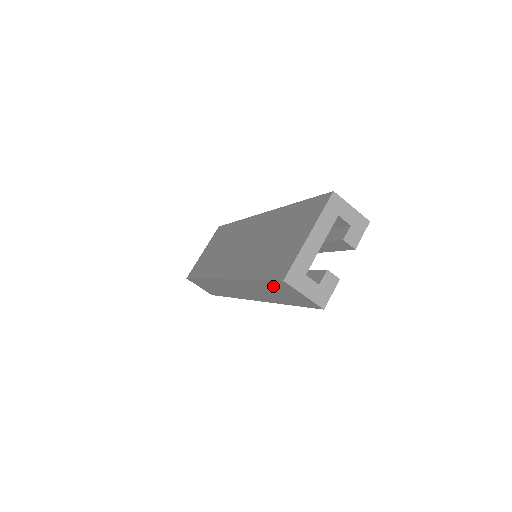
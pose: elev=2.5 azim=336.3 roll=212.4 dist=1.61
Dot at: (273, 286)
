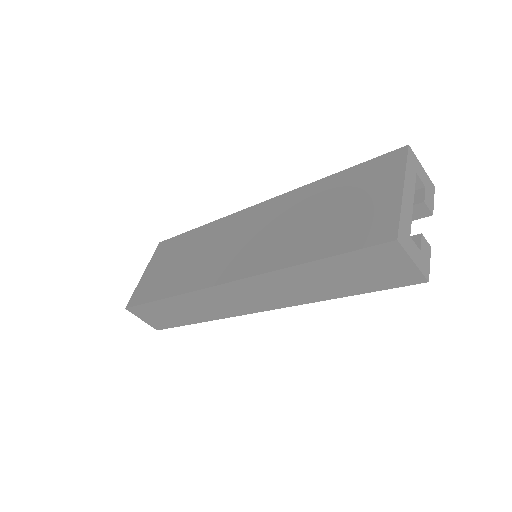
Dot at: (354, 261)
